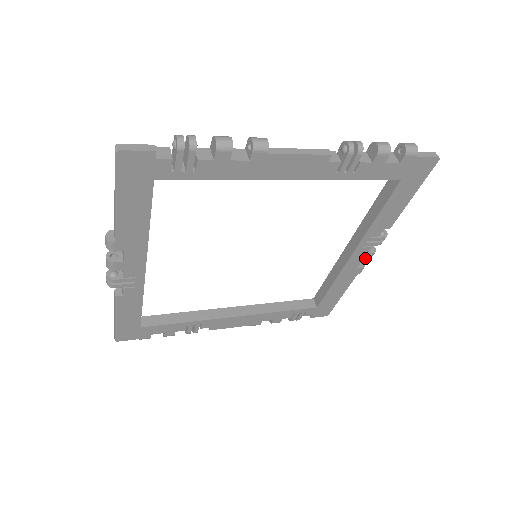
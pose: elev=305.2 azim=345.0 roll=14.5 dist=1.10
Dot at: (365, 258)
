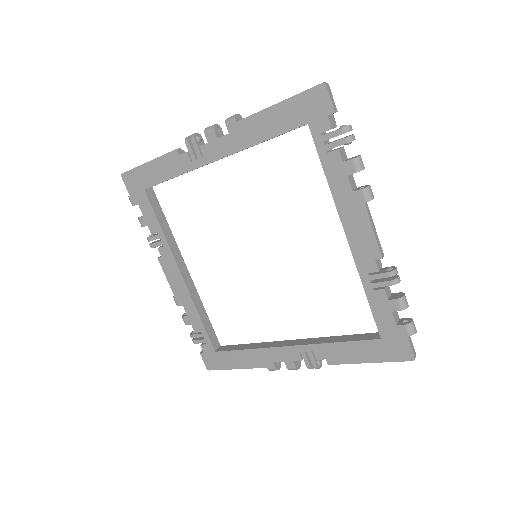
Dot at: (288, 363)
